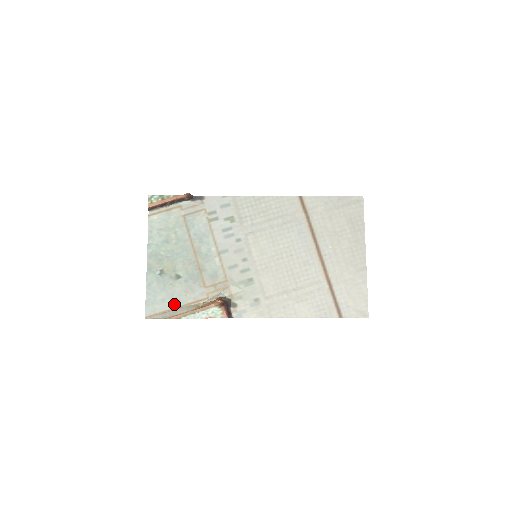
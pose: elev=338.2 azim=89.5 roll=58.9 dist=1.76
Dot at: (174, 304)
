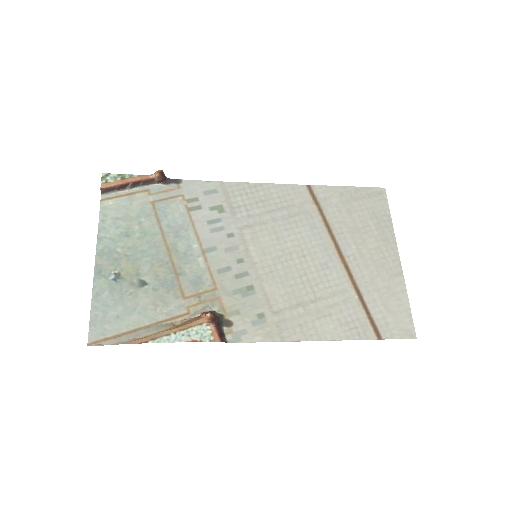
Dot at: (136, 323)
